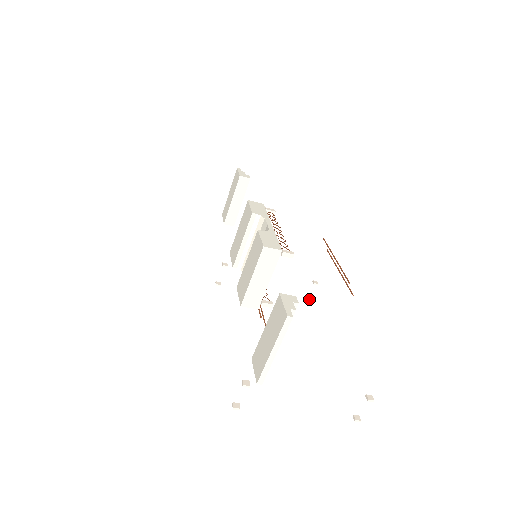
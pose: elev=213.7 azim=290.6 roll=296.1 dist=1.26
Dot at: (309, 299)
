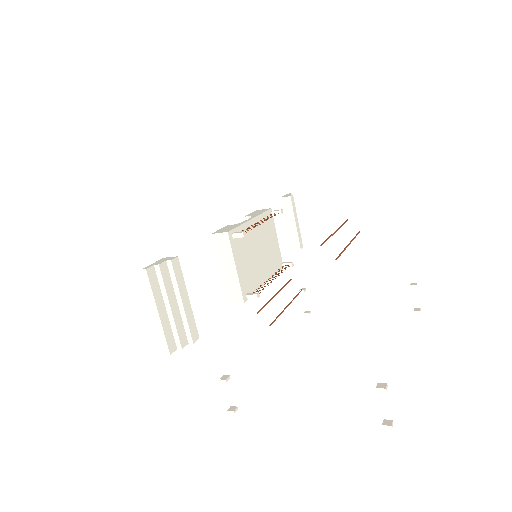
Dot at: (419, 308)
